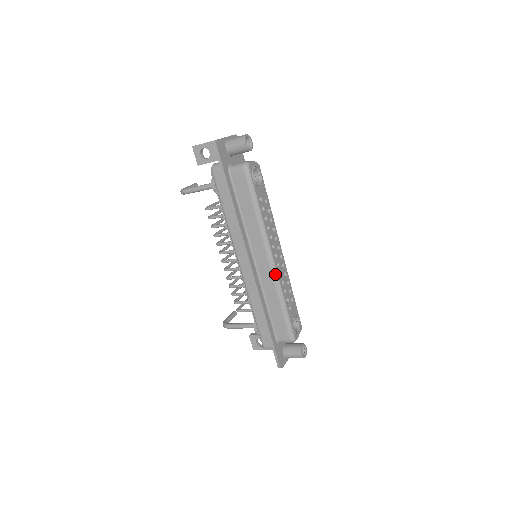
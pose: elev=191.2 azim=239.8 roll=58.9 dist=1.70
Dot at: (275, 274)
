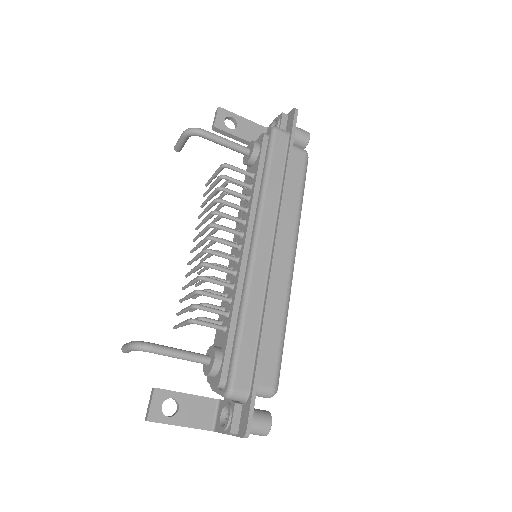
Dot at: (291, 282)
